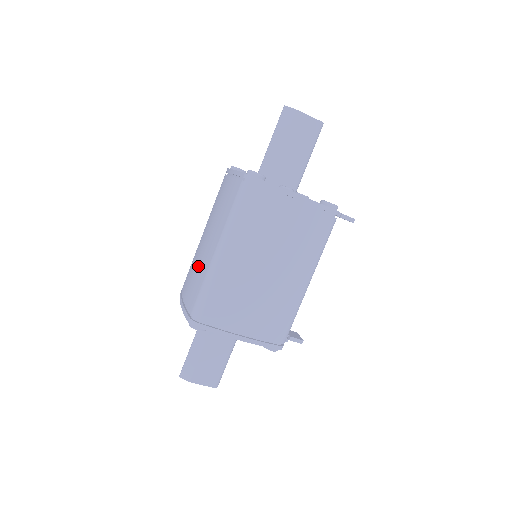
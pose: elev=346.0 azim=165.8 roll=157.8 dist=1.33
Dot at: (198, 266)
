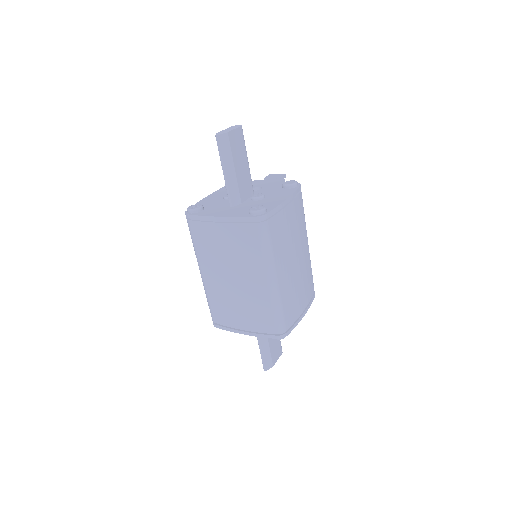
Dot at: (246, 301)
